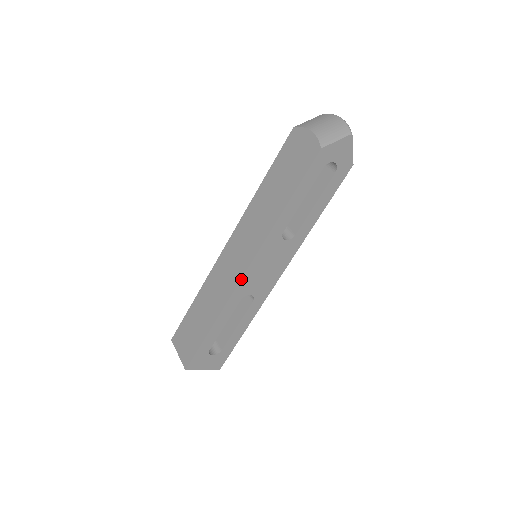
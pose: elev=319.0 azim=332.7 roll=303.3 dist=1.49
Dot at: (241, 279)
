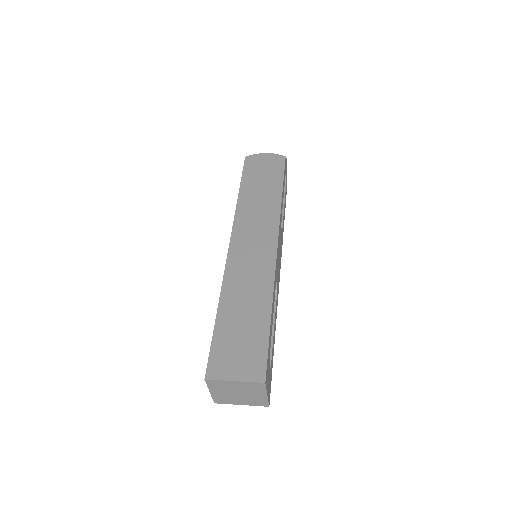
Dot at: (276, 254)
